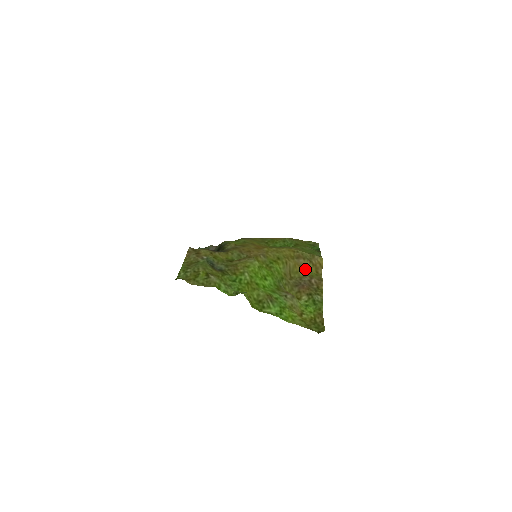
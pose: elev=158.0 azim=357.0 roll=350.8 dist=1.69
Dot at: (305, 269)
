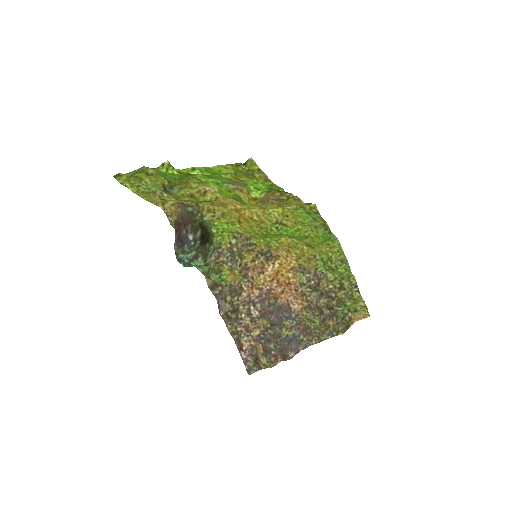
Dot at: occluded
